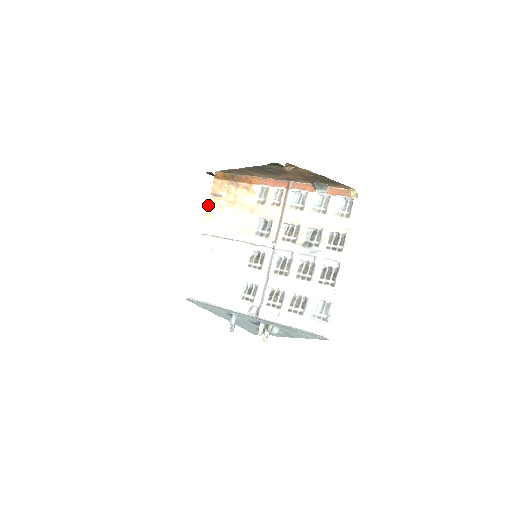
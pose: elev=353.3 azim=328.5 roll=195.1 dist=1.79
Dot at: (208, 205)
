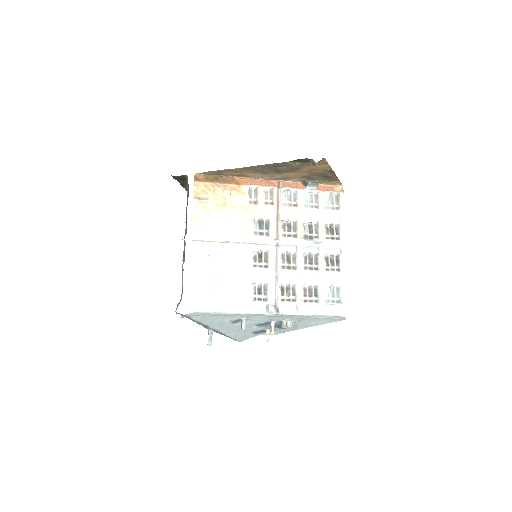
Dot at: (193, 209)
